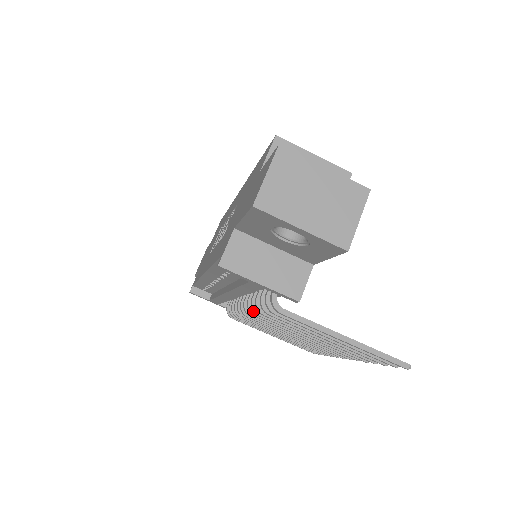
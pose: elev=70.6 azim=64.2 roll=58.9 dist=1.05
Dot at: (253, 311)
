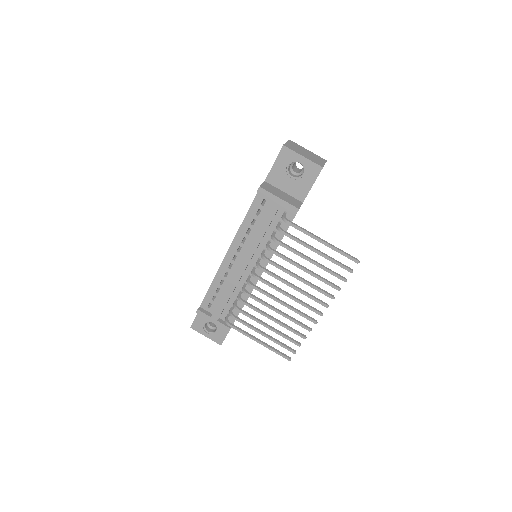
Dot at: (262, 258)
